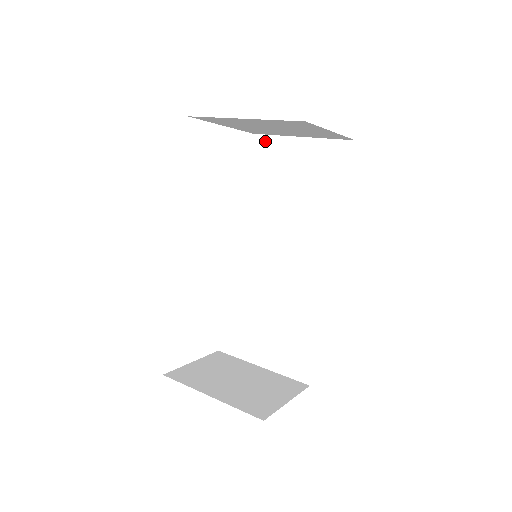
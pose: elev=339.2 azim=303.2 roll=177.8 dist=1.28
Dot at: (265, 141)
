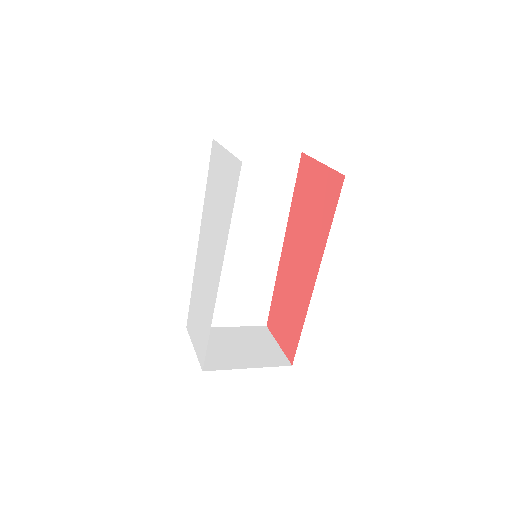
Dot at: (225, 146)
